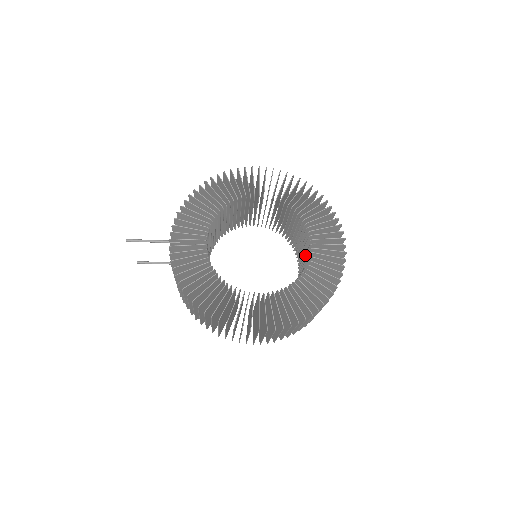
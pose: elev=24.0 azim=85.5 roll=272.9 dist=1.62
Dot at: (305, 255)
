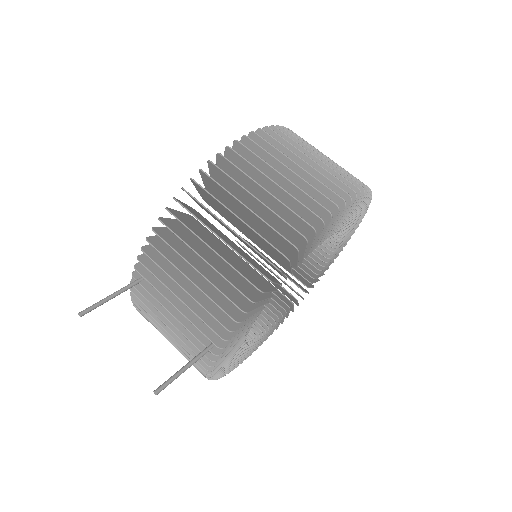
Dot at: occluded
